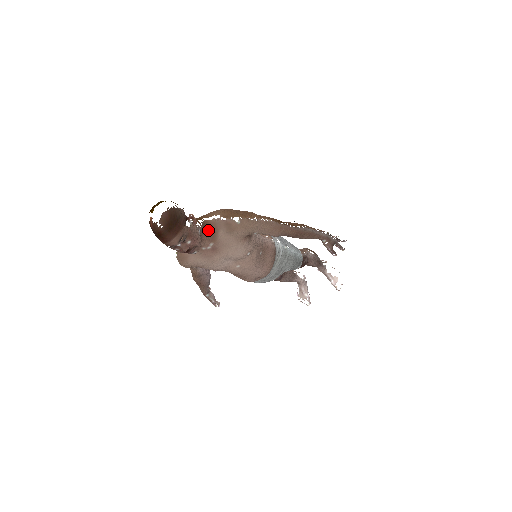
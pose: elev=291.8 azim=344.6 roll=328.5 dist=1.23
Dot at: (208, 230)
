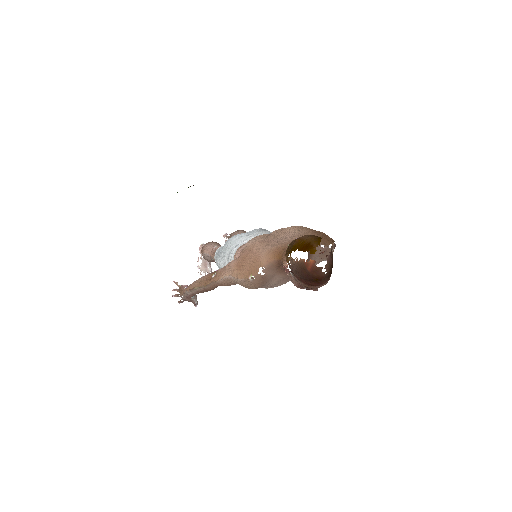
Dot at: (308, 257)
